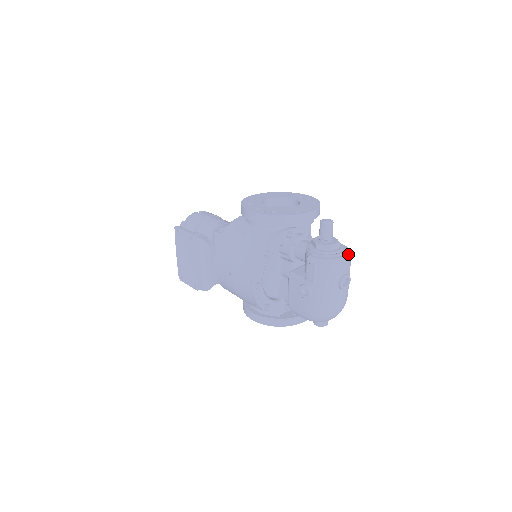
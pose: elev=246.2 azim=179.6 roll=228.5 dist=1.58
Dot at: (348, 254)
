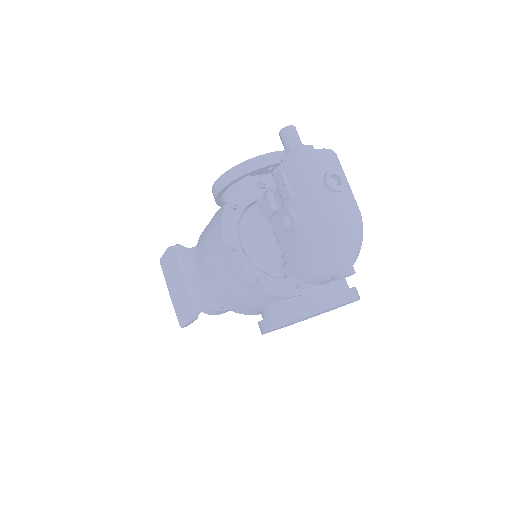
Dot at: occluded
